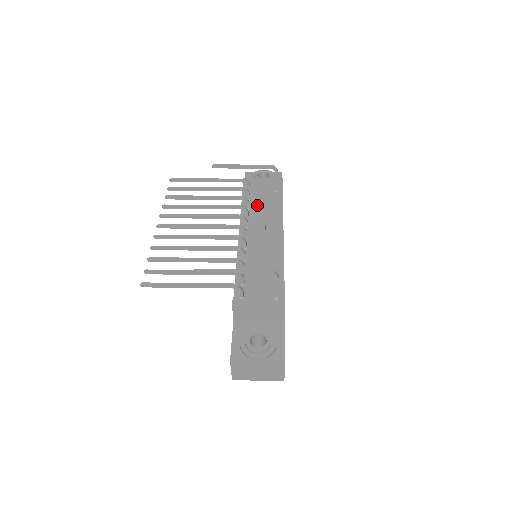
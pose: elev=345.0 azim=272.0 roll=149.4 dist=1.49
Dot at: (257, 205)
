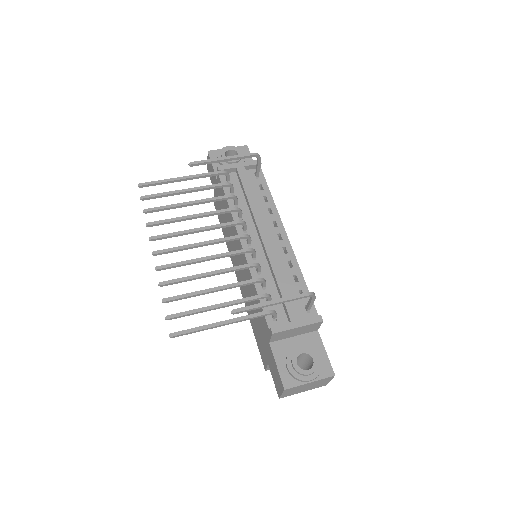
Dot at: (244, 199)
